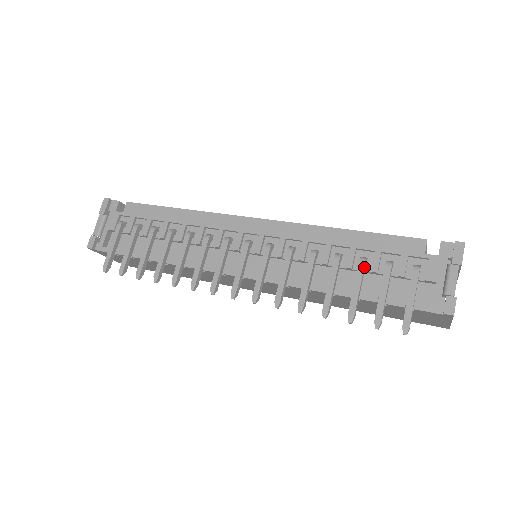
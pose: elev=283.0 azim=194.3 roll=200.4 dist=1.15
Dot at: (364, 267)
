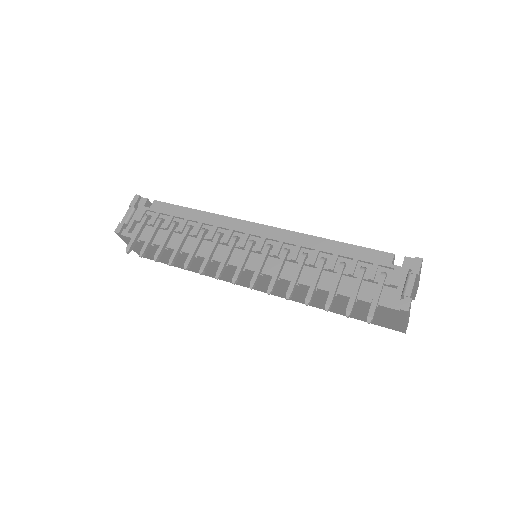
Dot at: (343, 269)
